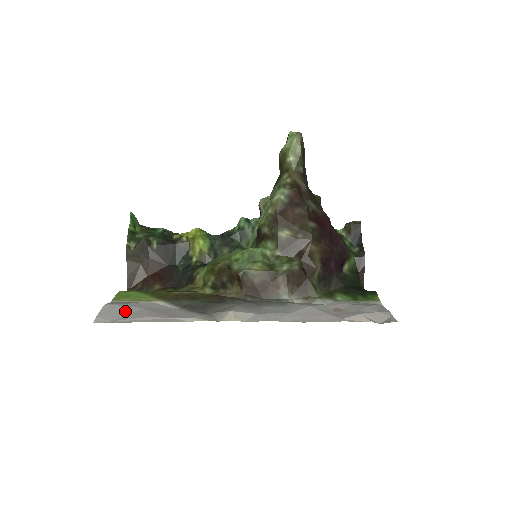
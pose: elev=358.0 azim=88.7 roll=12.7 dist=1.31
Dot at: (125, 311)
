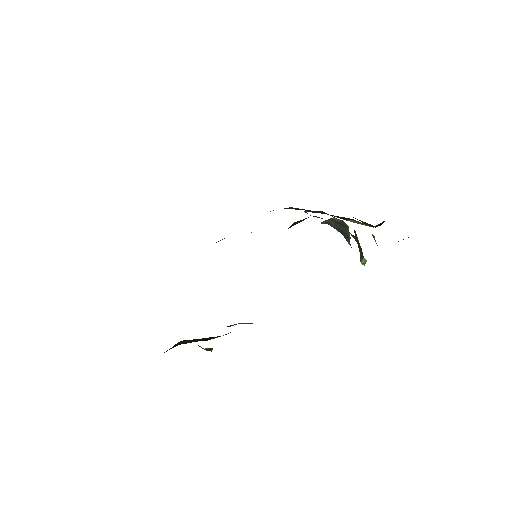
Dot at: occluded
